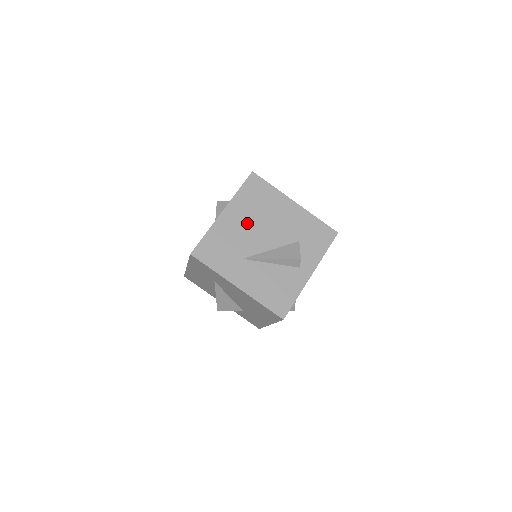
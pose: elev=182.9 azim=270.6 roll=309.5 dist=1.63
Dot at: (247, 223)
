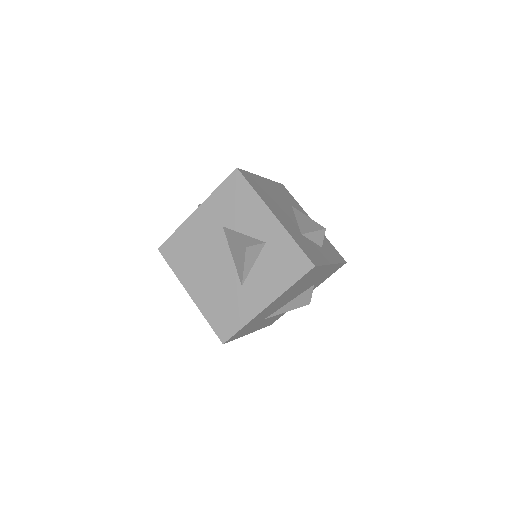
Dot at: (282, 300)
